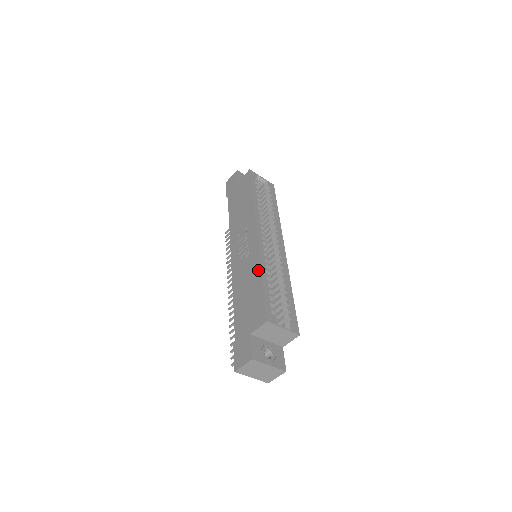
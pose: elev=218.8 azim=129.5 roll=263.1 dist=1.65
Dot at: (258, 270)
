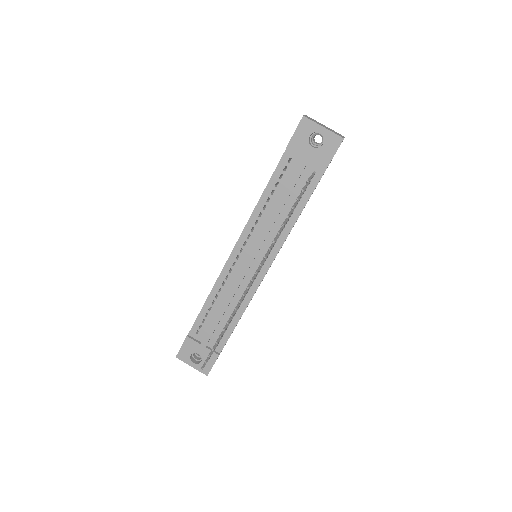
Dot at: occluded
